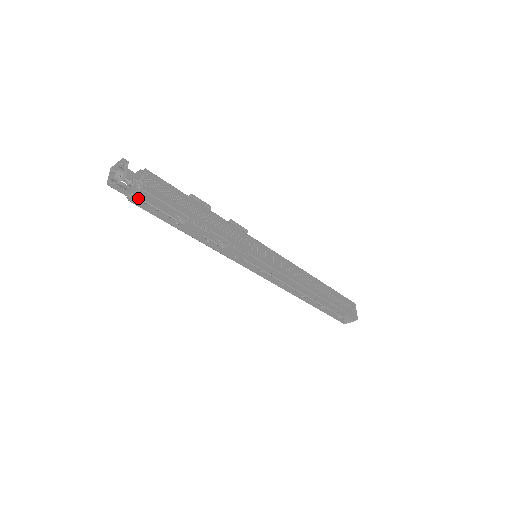
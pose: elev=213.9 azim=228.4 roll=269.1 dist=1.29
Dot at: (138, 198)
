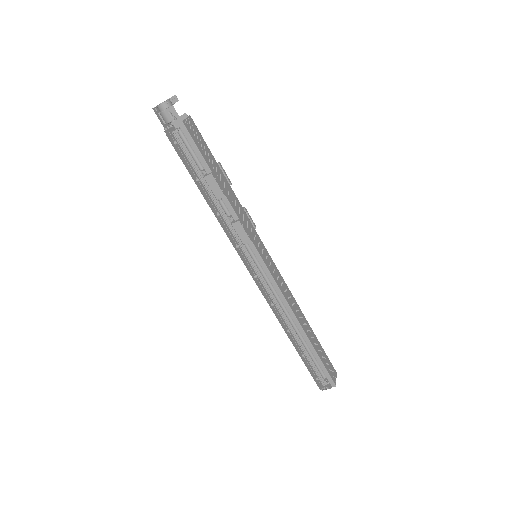
Dot at: (174, 133)
